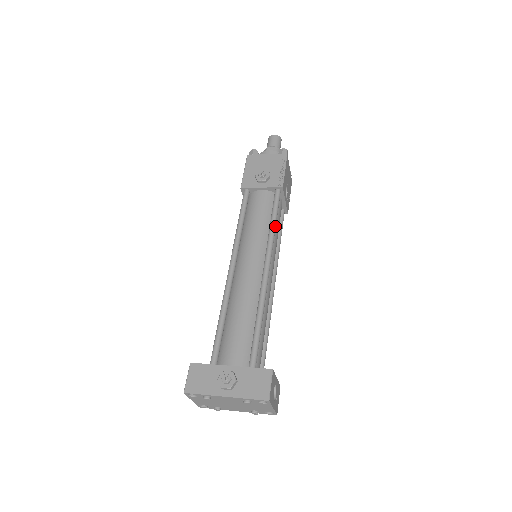
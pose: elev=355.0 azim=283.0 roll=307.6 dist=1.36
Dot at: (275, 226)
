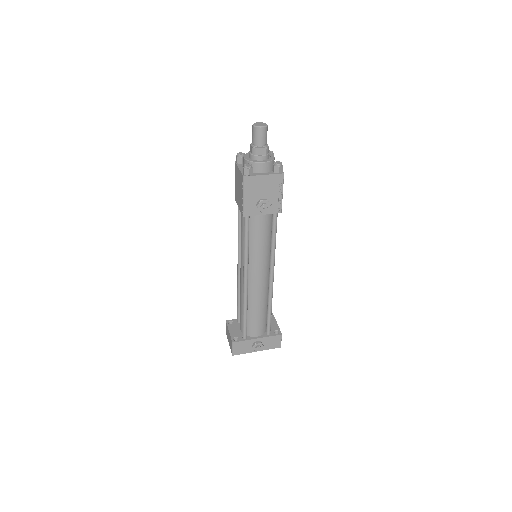
Dot at: (275, 245)
